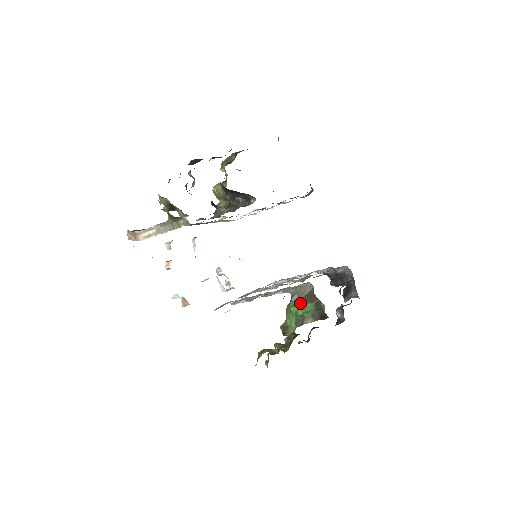
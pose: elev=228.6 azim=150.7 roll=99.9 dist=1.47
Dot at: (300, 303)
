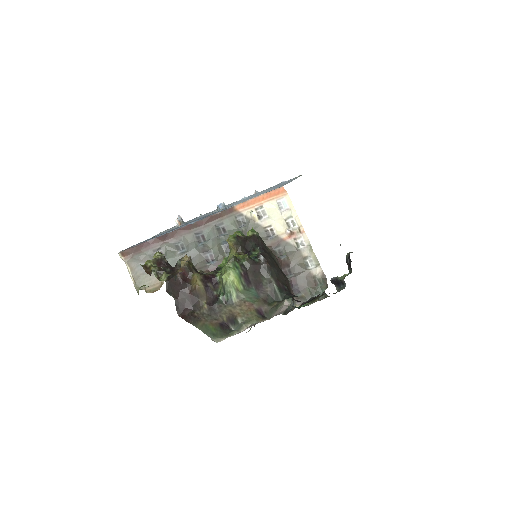
Dot at: occluded
